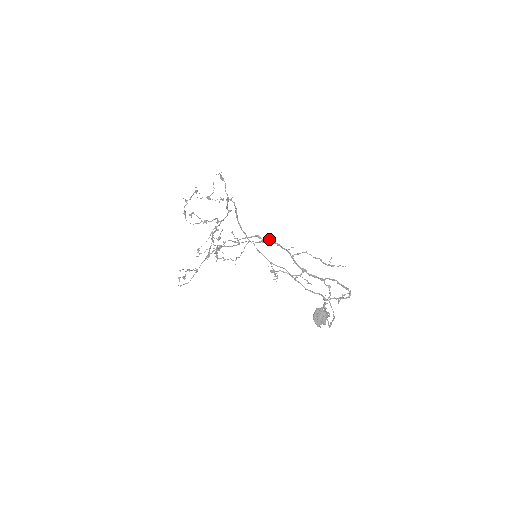
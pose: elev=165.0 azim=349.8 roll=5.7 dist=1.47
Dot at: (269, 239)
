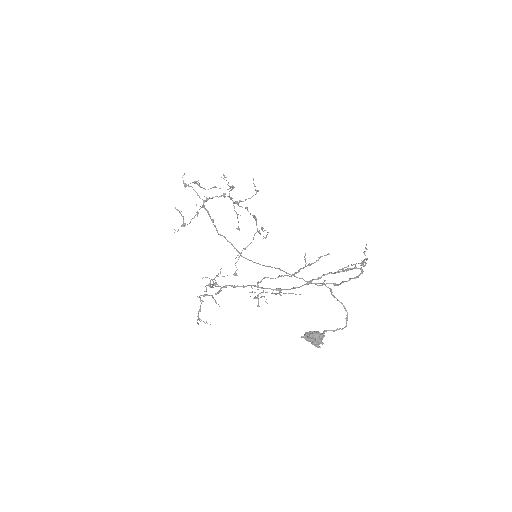
Dot at: (222, 287)
